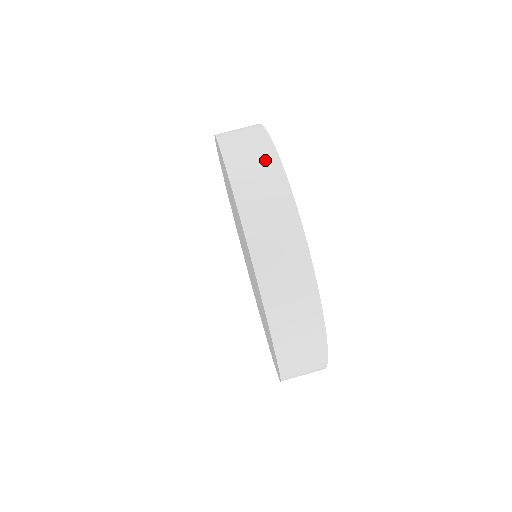
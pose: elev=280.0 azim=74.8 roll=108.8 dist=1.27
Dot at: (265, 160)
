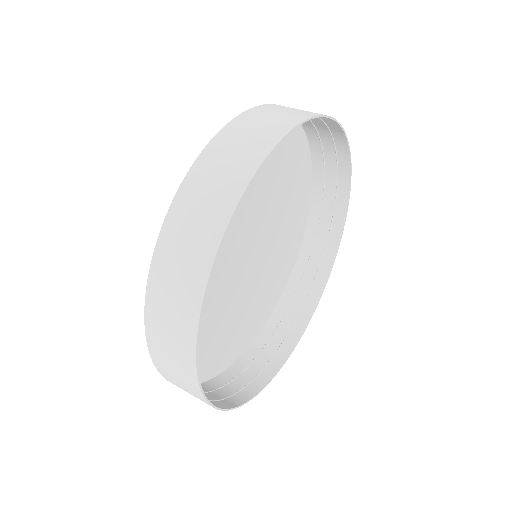
Dot at: (340, 183)
